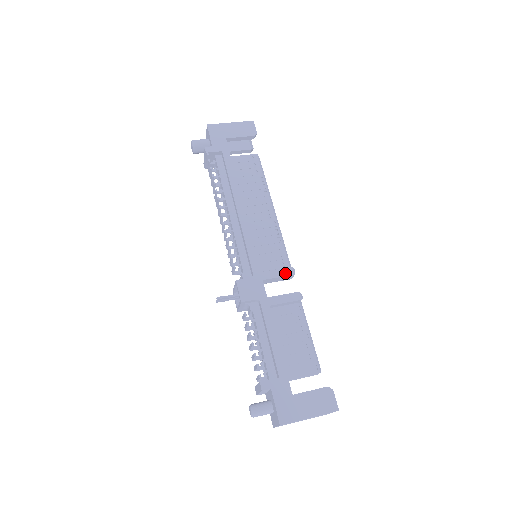
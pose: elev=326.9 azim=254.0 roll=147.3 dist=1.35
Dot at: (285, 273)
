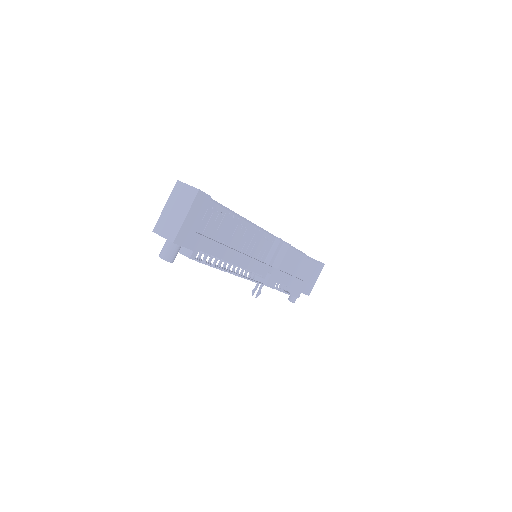
Dot at: (279, 248)
